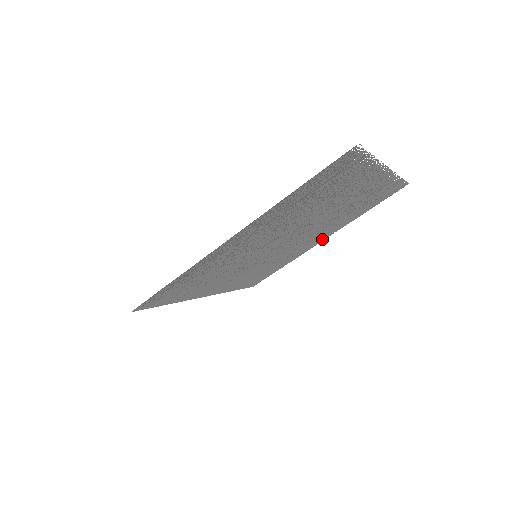
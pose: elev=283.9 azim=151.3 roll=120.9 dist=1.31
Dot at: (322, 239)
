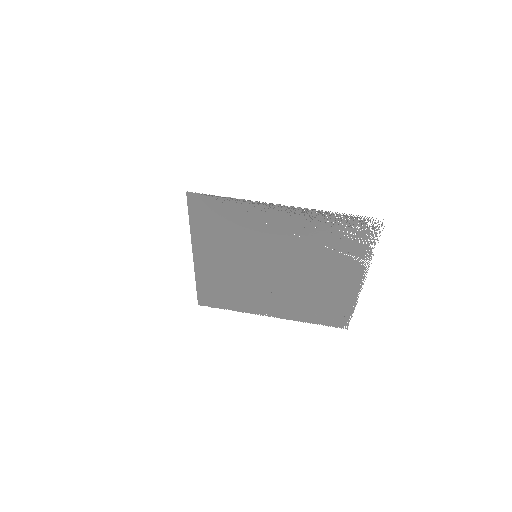
Dot at: (272, 313)
